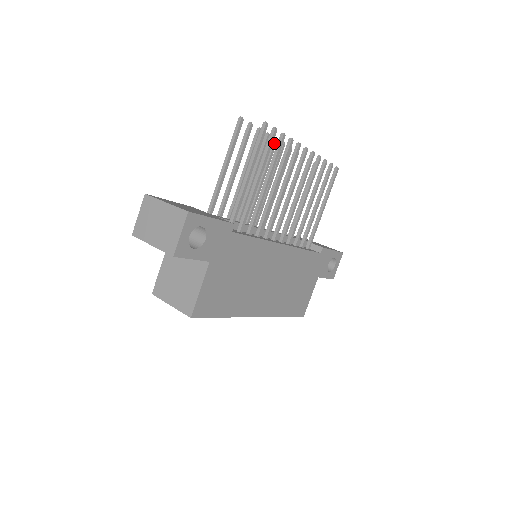
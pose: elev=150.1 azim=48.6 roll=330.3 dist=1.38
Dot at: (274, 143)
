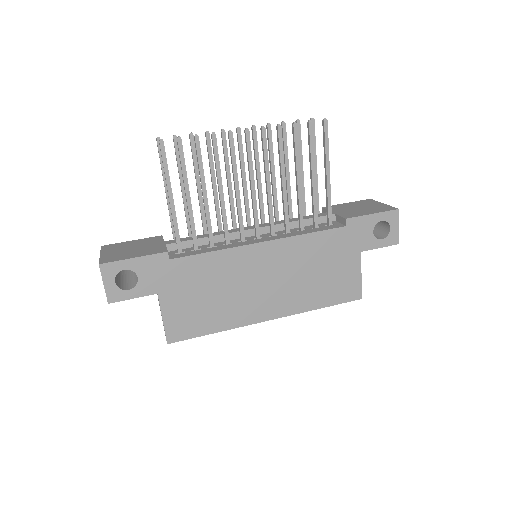
Dot at: (222, 136)
